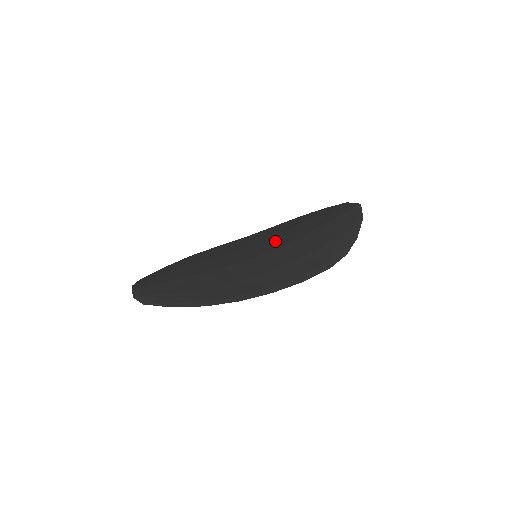
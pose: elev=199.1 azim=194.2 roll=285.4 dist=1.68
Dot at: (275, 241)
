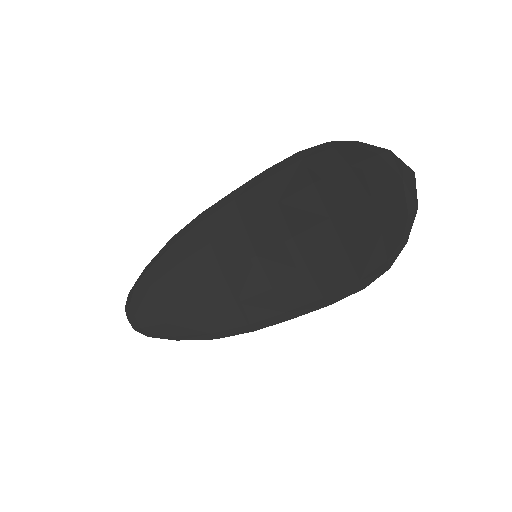
Dot at: (278, 222)
